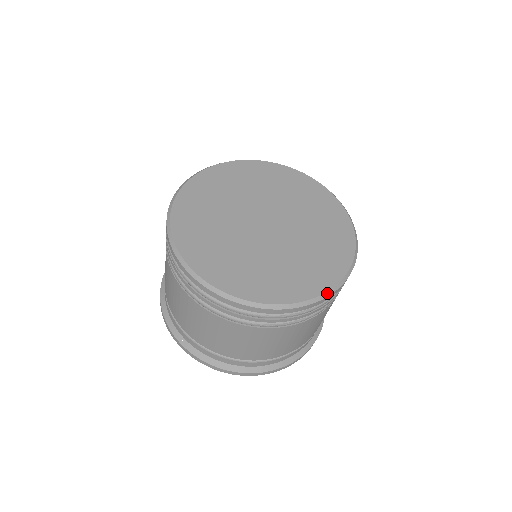
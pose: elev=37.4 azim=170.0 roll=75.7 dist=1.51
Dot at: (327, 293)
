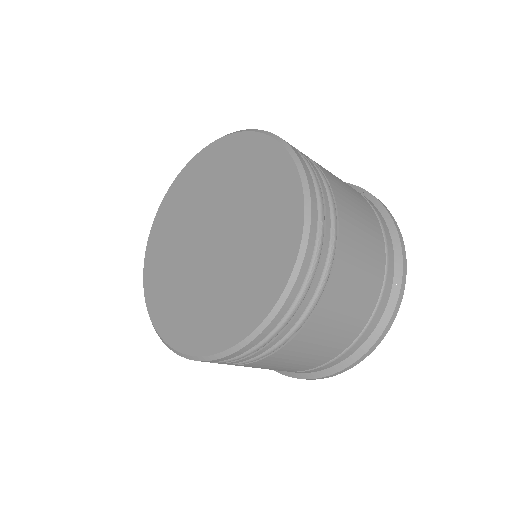
Dot at: (305, 195)
